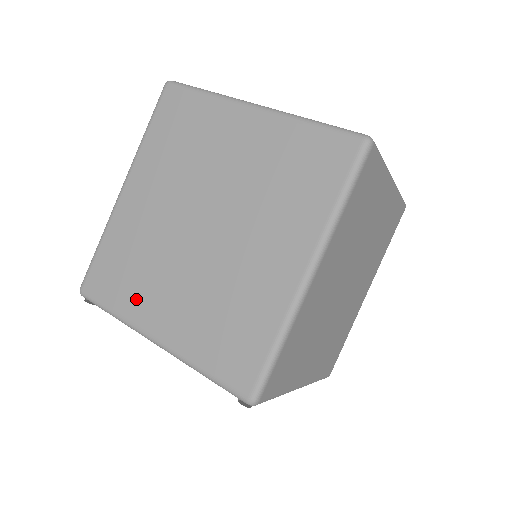
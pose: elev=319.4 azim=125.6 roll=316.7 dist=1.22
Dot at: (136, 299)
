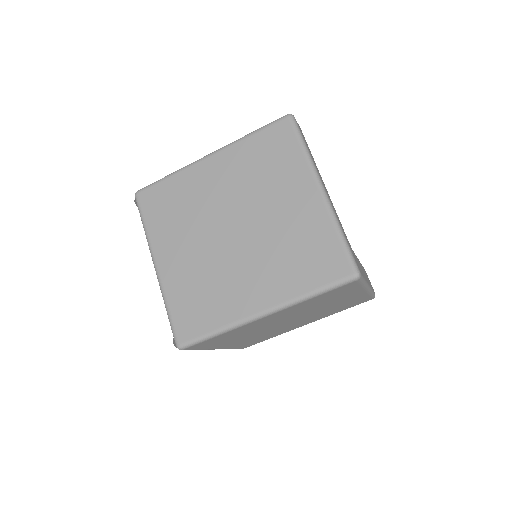
Dot at: (164, 232)
